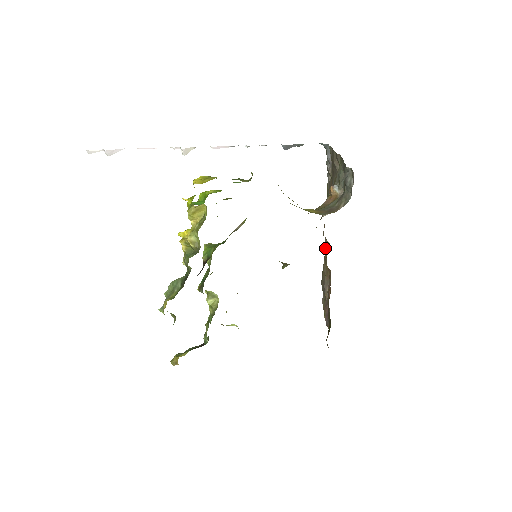
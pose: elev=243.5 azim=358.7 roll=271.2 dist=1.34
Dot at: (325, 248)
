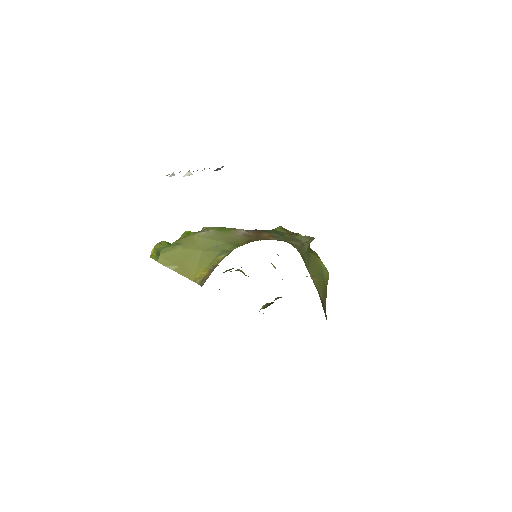
Dot at: occluded
